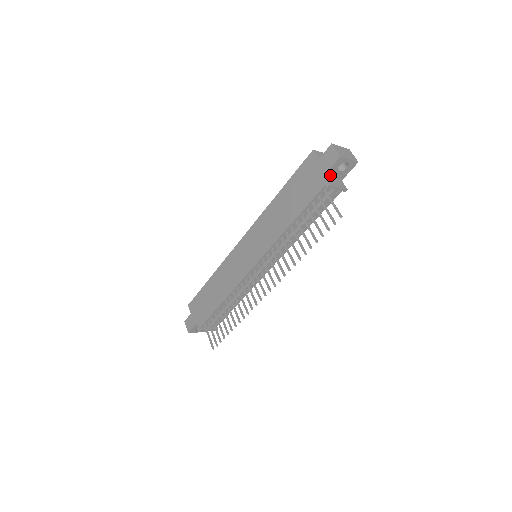
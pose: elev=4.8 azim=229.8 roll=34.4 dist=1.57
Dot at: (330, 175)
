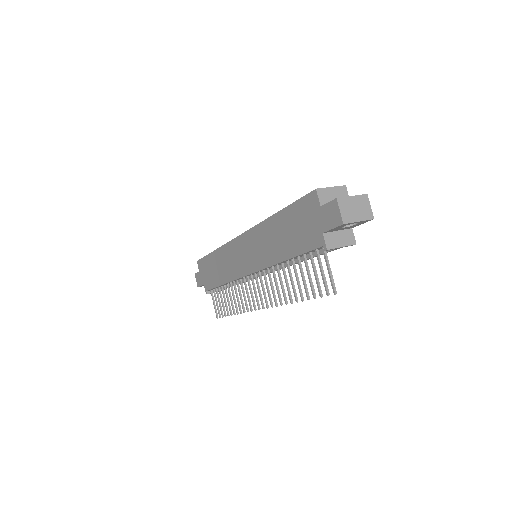
Dot at: (332, 230)
